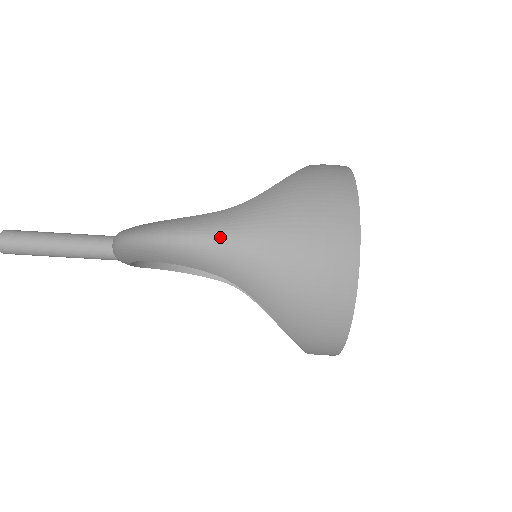
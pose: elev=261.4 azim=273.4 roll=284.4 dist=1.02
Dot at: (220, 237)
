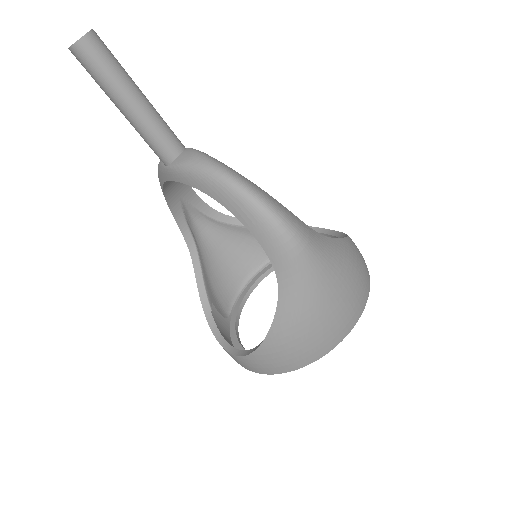
Dot at: (310, 254)
